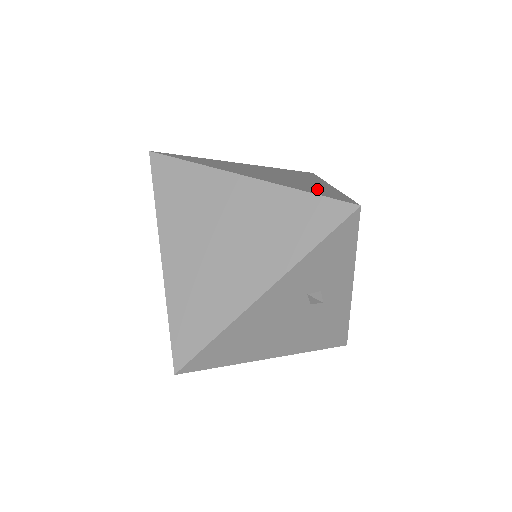
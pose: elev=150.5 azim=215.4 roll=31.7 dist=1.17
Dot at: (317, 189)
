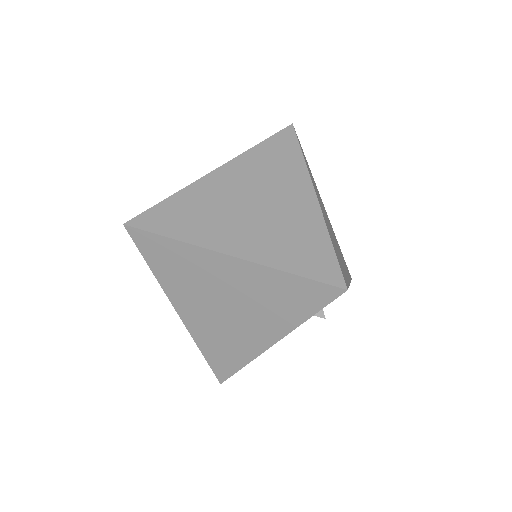
Dot at: (303, 245)
